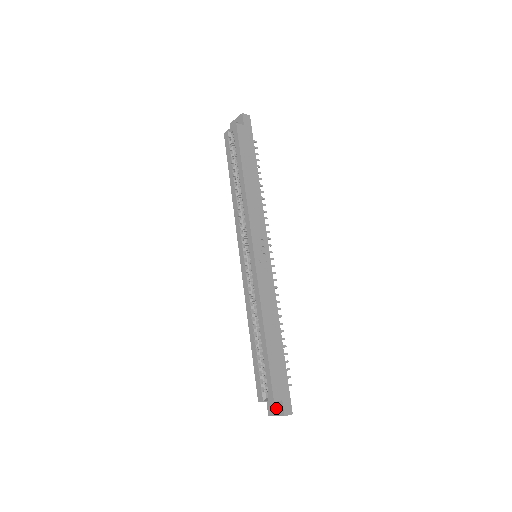
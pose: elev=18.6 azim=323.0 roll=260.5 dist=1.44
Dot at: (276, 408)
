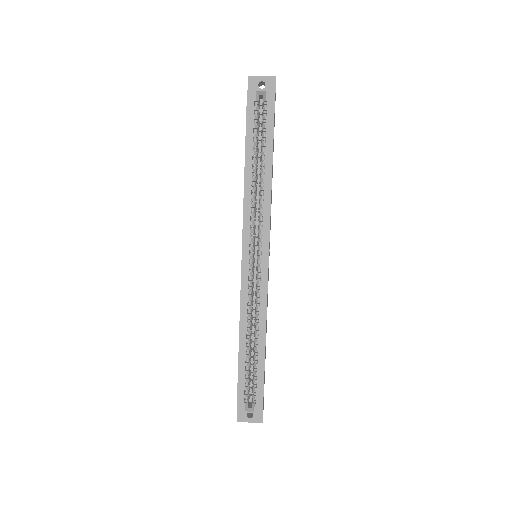
Dot at: (247, 414)
